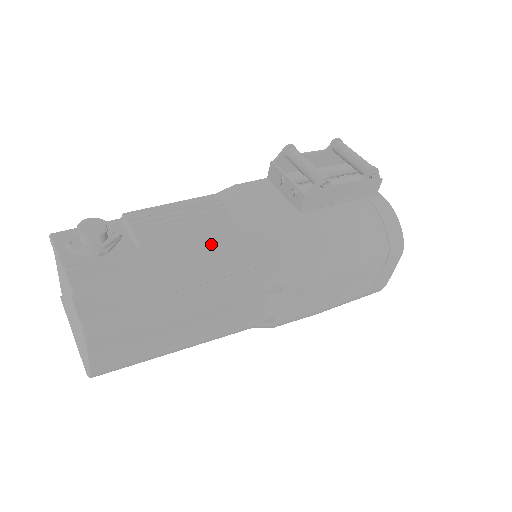
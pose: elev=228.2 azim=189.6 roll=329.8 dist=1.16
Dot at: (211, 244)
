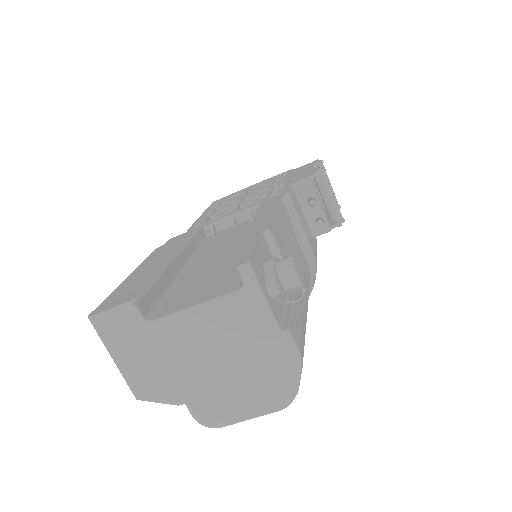
Dot at: (306, 278)
